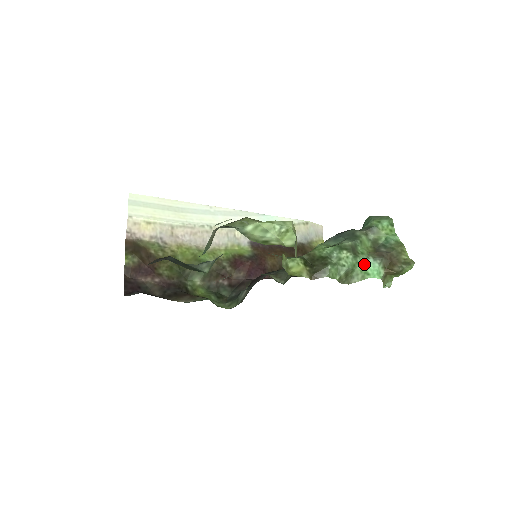
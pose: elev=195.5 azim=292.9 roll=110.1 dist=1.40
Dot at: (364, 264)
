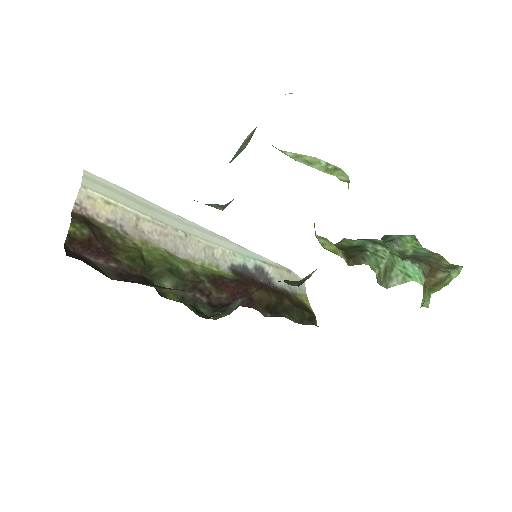
Dot at: (402, 265)
